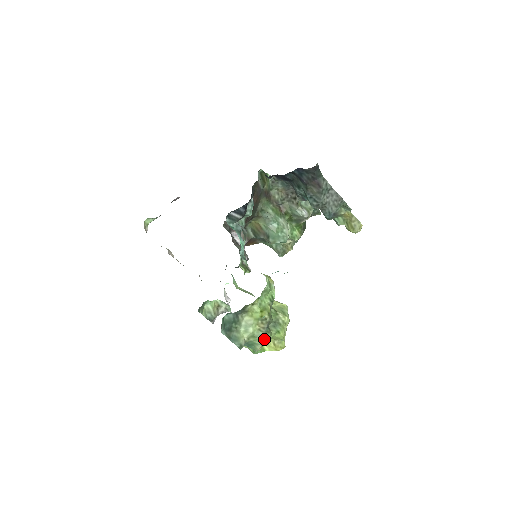
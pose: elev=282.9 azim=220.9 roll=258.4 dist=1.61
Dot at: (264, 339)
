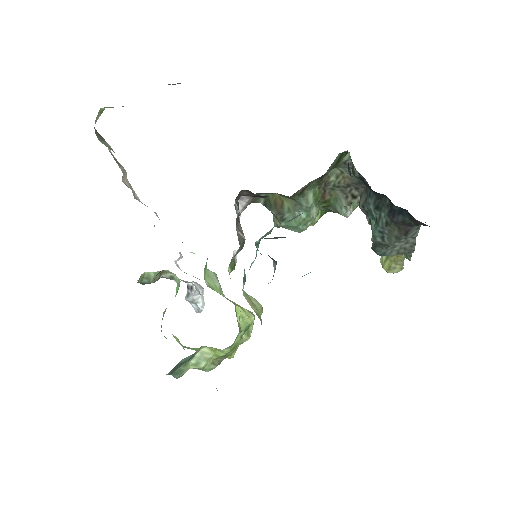
Dot at: (212, 369)
